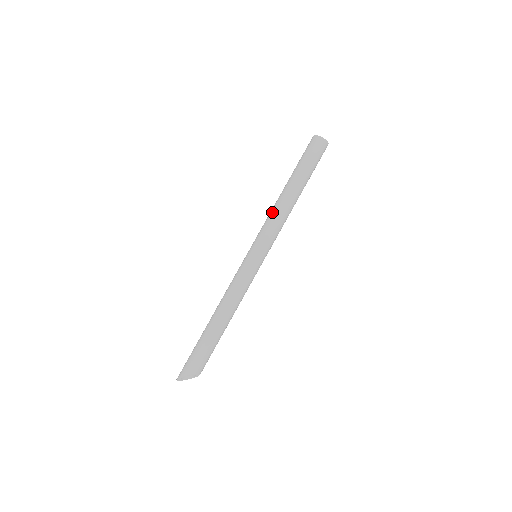
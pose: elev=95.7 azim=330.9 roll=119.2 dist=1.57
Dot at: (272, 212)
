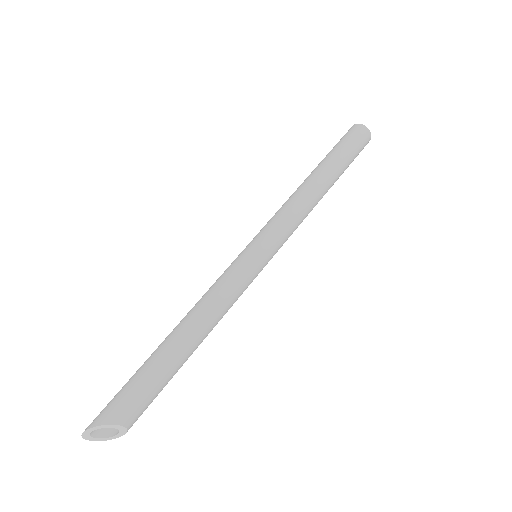
Dot at: (288, 200)
